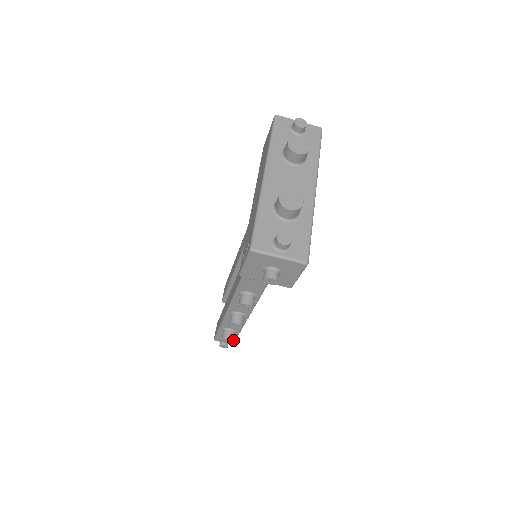
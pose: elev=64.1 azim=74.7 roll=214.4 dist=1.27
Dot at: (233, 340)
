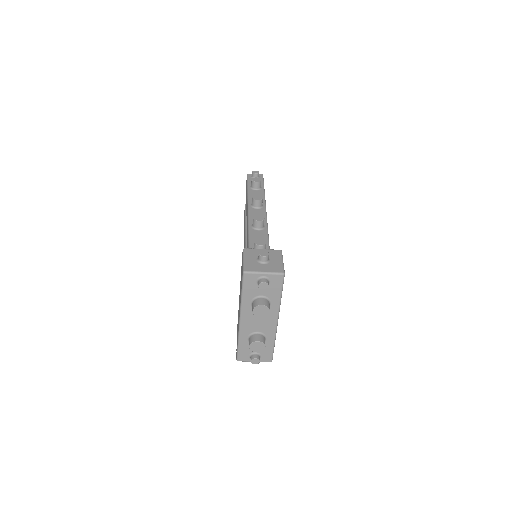
Dot at: occluded
